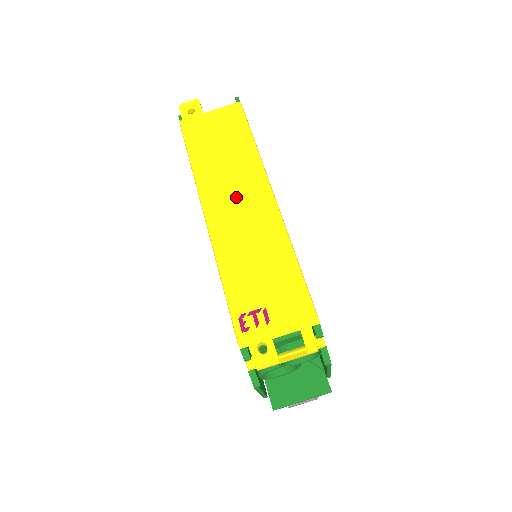
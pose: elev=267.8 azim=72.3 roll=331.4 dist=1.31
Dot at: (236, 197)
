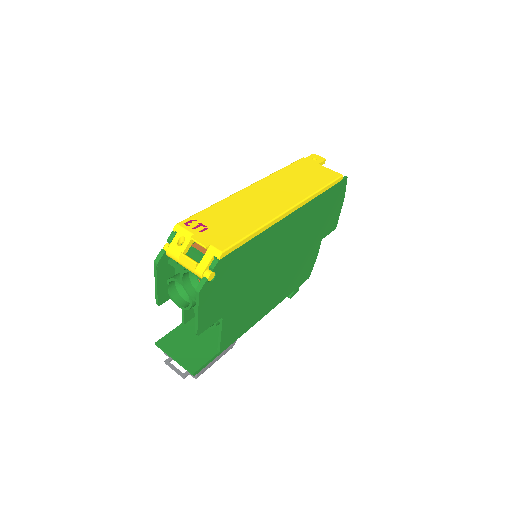
Dot at: (274, 193)
